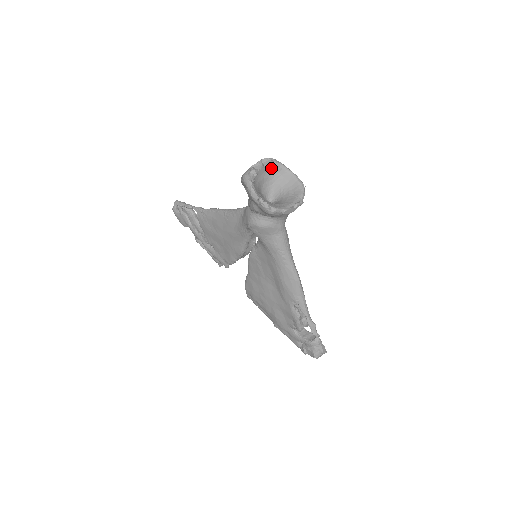
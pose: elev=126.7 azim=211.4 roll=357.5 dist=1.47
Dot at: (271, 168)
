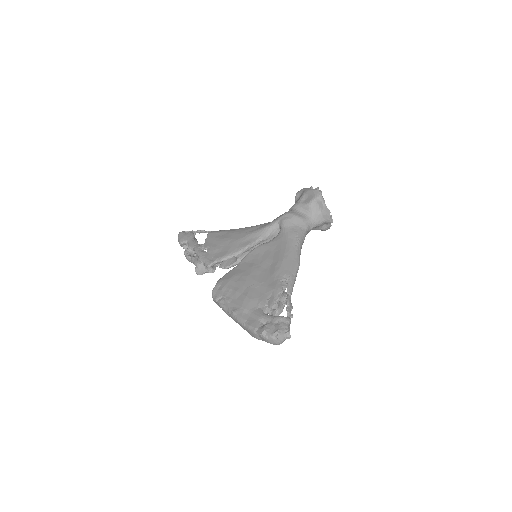
Dot at: occluded
